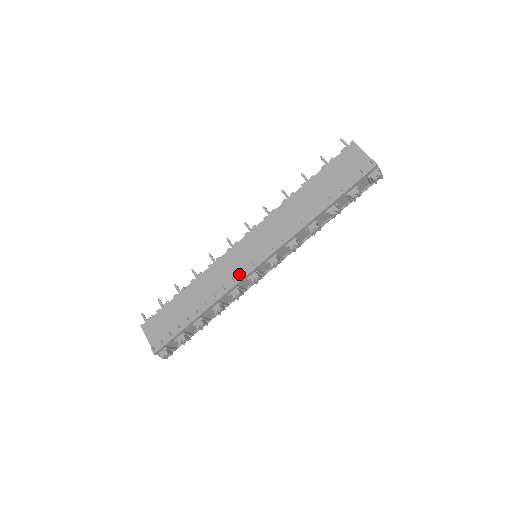
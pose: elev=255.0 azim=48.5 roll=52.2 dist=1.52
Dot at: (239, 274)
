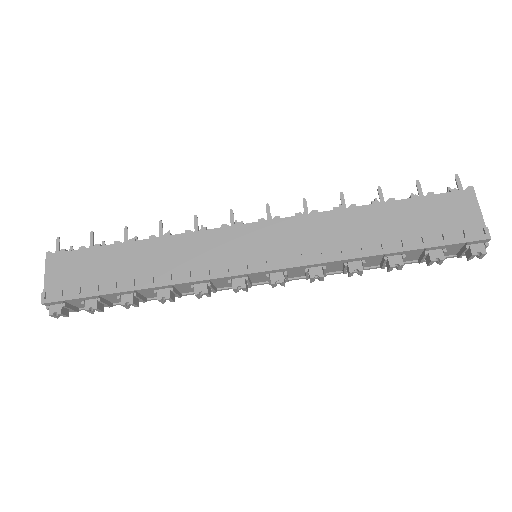
Dot at: (221, 267)
